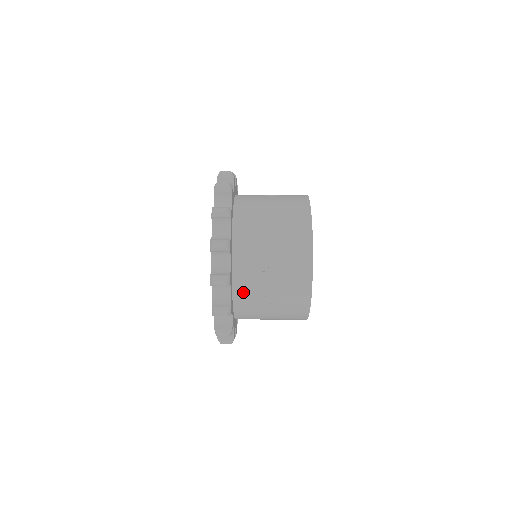
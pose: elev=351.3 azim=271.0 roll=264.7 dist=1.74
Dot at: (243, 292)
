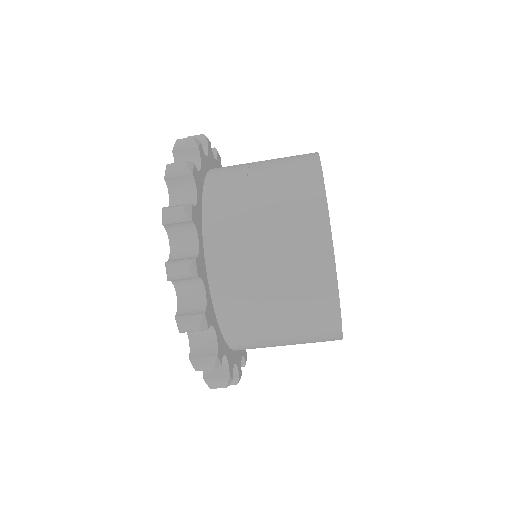
Dot at: (223, 169)
